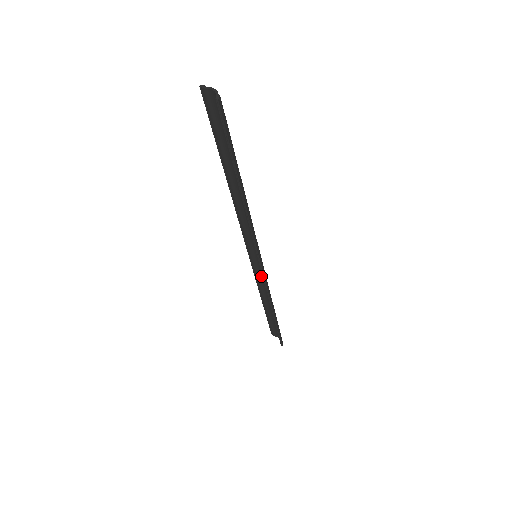
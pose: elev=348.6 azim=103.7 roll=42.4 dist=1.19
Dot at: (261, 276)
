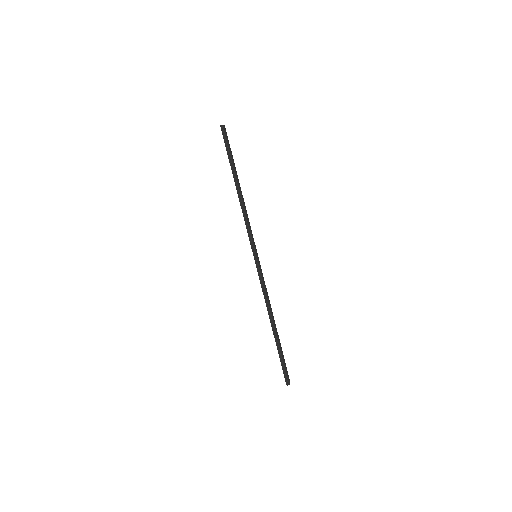
Dot at: occluded
